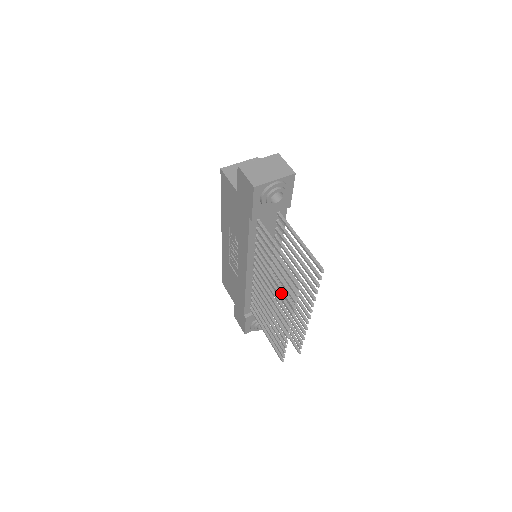
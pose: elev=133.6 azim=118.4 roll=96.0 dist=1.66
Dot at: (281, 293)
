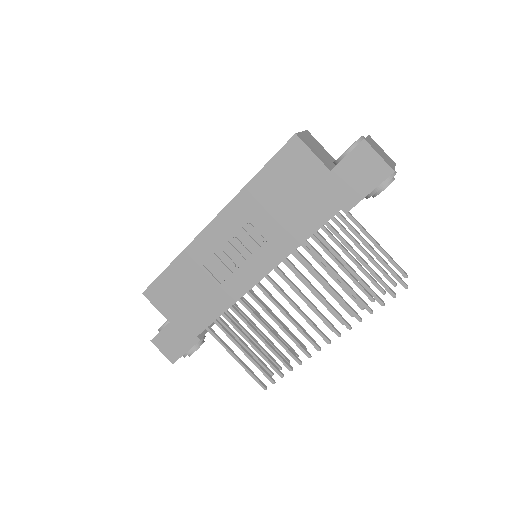
Dot at: occluded
